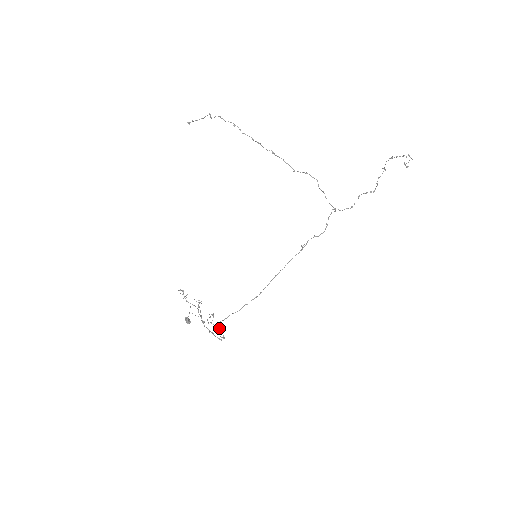
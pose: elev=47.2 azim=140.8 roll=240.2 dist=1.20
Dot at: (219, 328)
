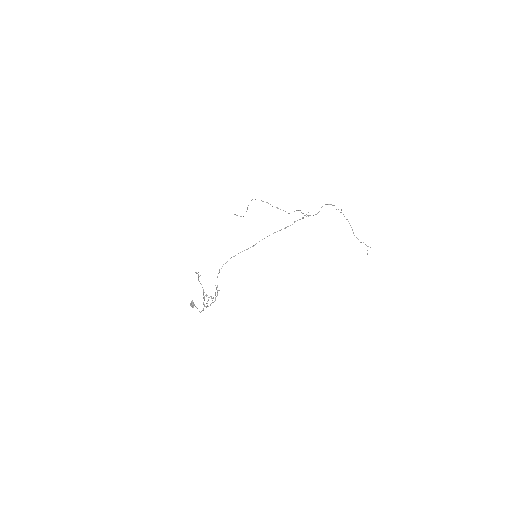
Dot at: (216, 288)
